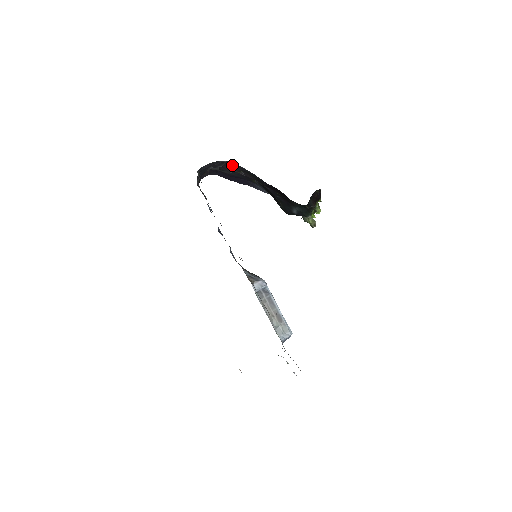
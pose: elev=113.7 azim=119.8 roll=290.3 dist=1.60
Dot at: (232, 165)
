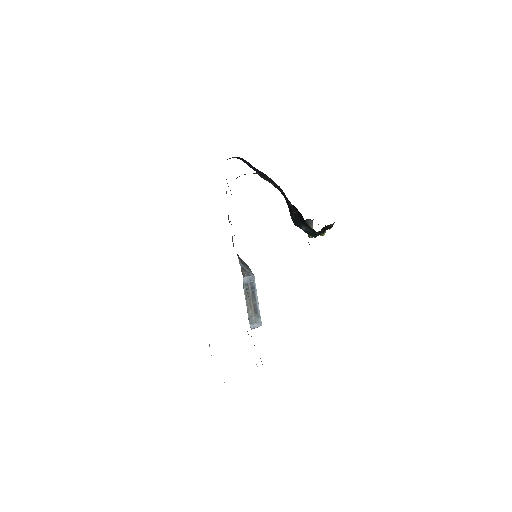
Dot at: (269, 179)
